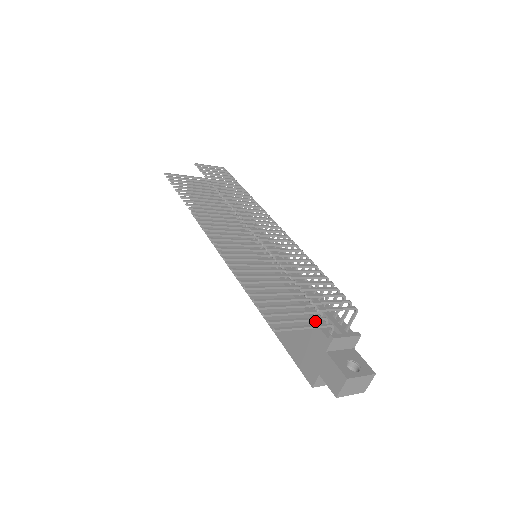
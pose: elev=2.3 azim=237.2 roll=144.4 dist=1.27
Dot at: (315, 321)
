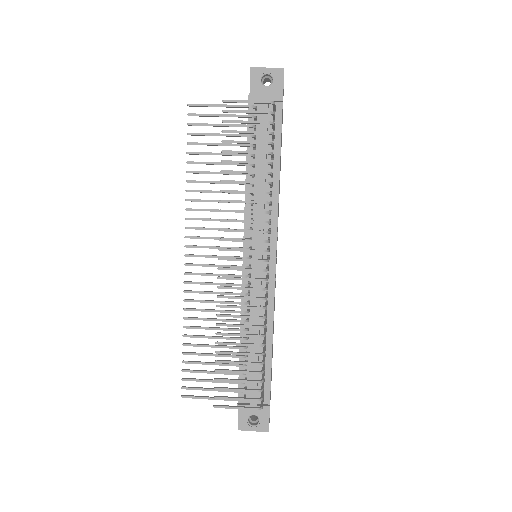
Dot at: occluded
